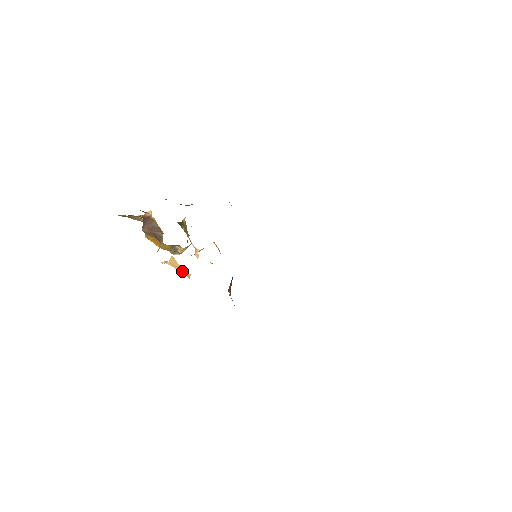
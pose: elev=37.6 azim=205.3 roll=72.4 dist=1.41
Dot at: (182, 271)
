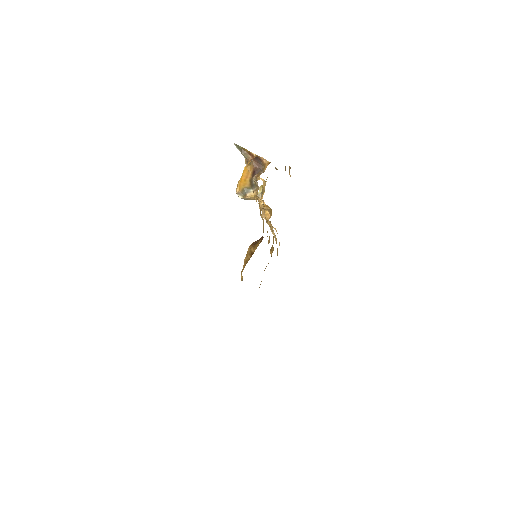
Dot at: (262, 195)
